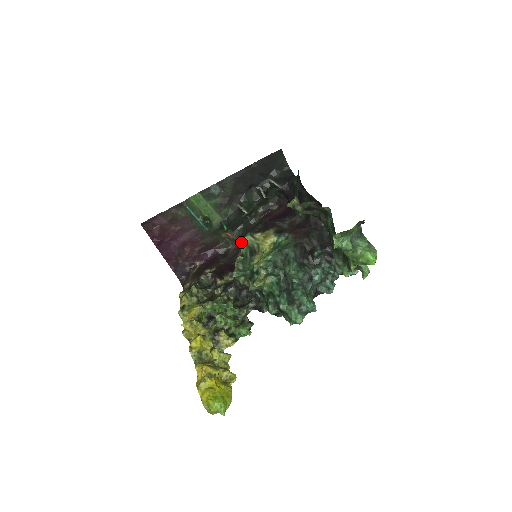
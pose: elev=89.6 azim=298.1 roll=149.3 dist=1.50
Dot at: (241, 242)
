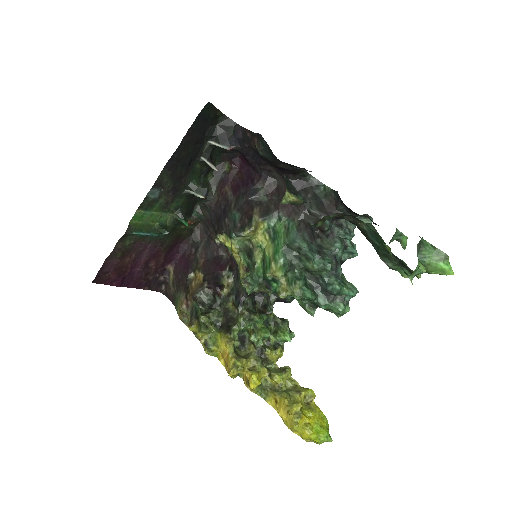
Dot at: (218, 235)
